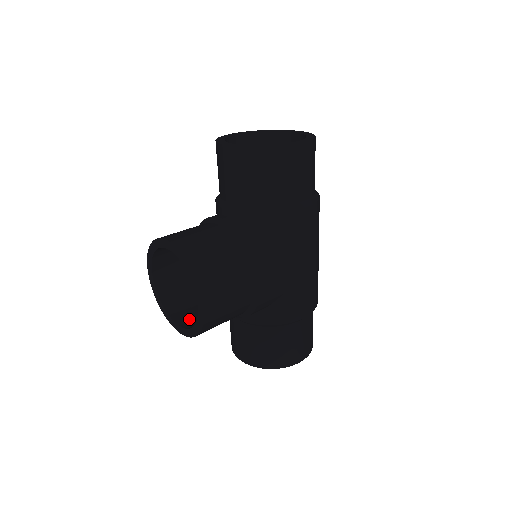
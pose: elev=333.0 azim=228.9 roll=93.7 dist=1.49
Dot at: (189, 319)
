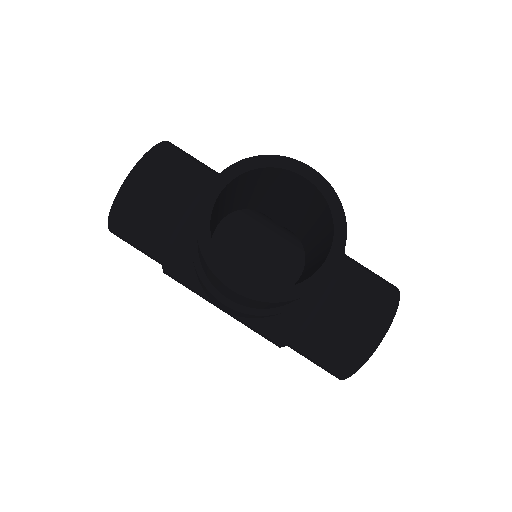
Dot at: (319, 265)
